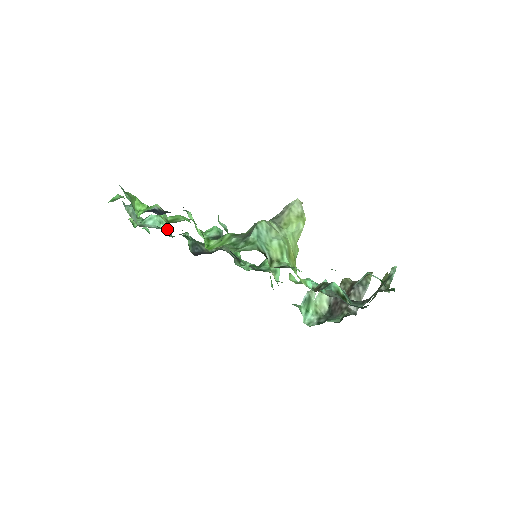
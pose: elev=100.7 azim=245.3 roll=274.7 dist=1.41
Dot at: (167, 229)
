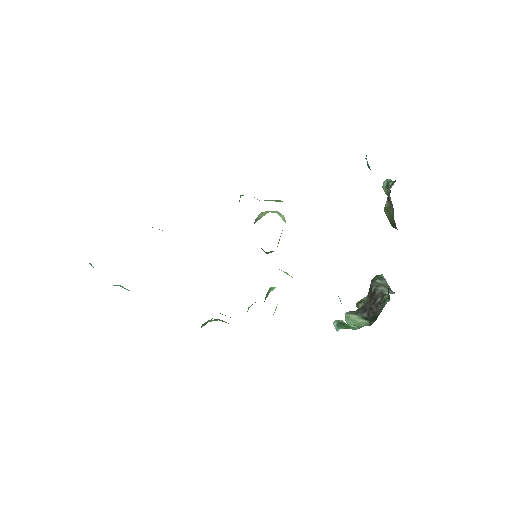
Dot at: occluded
